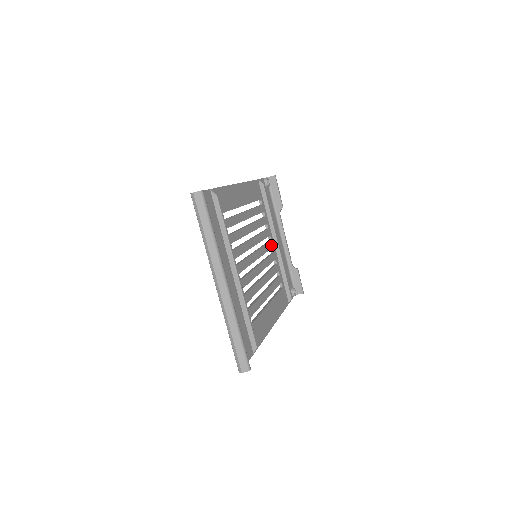
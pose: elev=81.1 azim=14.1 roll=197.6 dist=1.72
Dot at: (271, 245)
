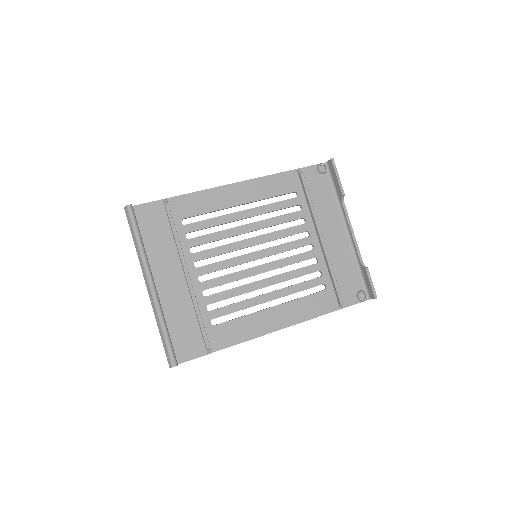
Dot at: (308, 241)
